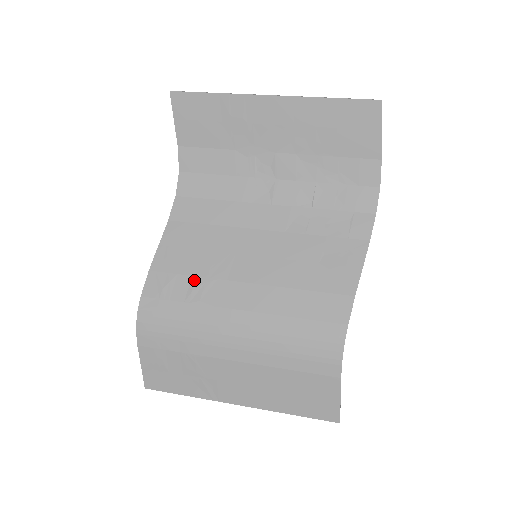
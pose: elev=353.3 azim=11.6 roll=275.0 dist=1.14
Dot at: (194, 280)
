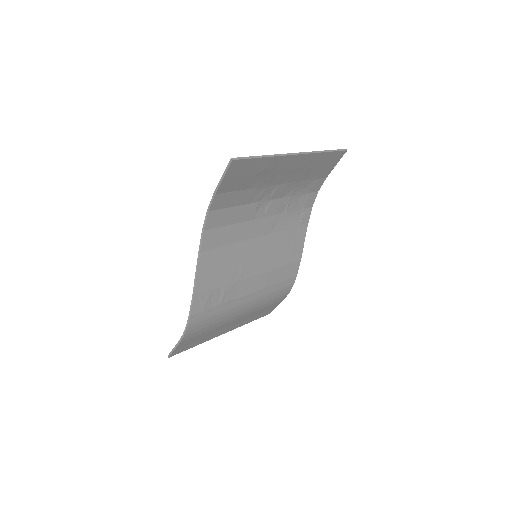
Dot at: (224, 289)
